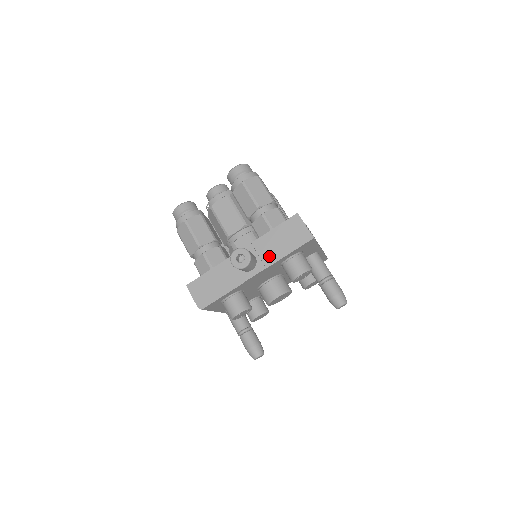
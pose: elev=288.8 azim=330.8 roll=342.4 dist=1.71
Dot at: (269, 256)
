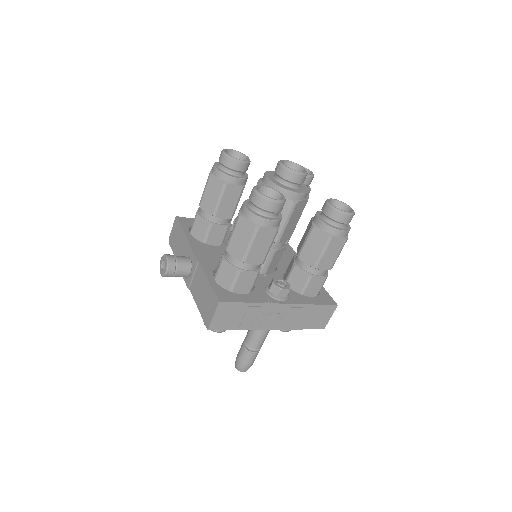
Dot at: (195, 287)
